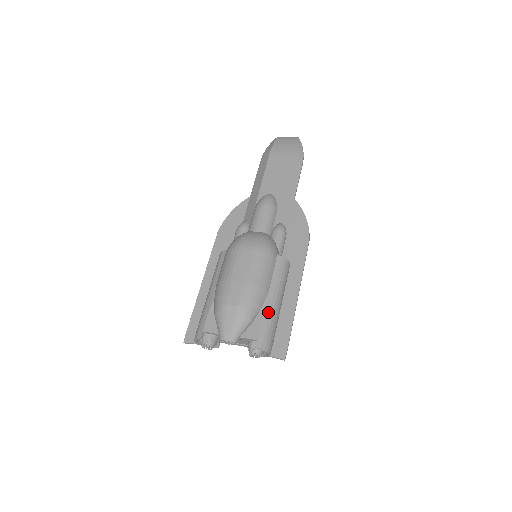
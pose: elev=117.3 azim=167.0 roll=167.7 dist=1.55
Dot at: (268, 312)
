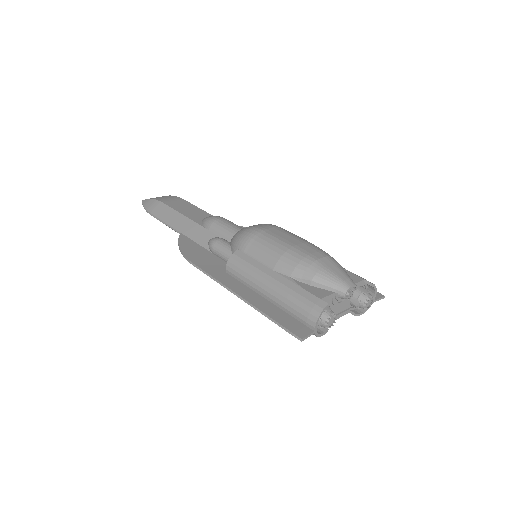
Dot at: occluded
